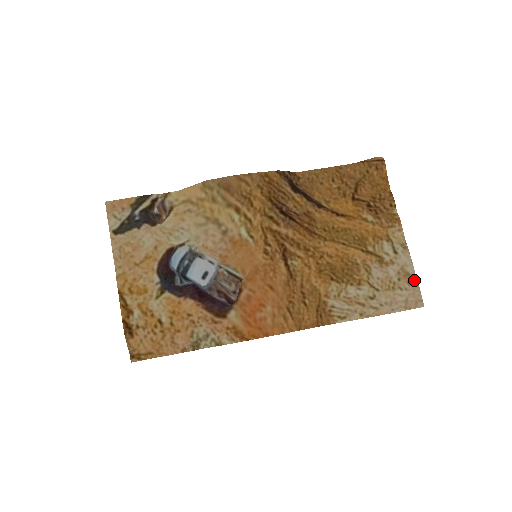
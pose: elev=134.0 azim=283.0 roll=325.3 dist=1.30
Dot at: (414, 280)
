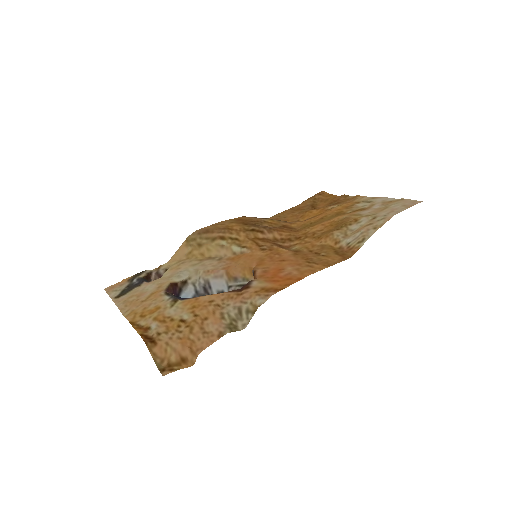
Dot at: (399, 200)
